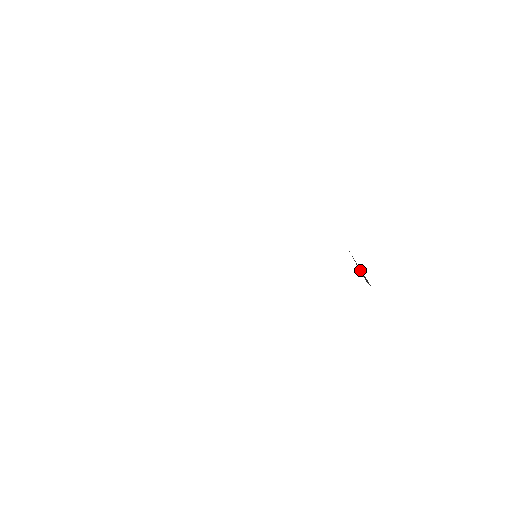
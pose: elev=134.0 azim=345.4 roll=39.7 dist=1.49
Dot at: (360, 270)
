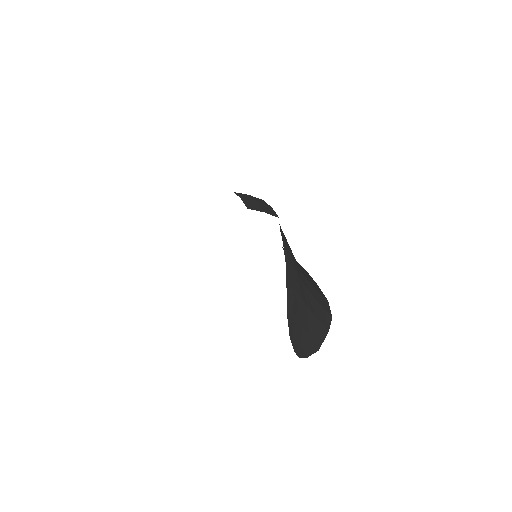
Dot at: (309, 342)
